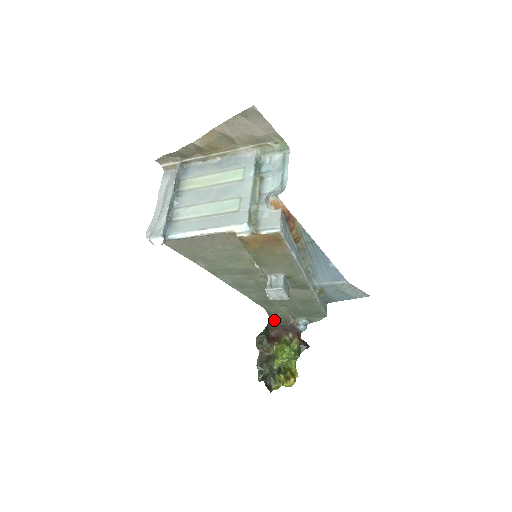
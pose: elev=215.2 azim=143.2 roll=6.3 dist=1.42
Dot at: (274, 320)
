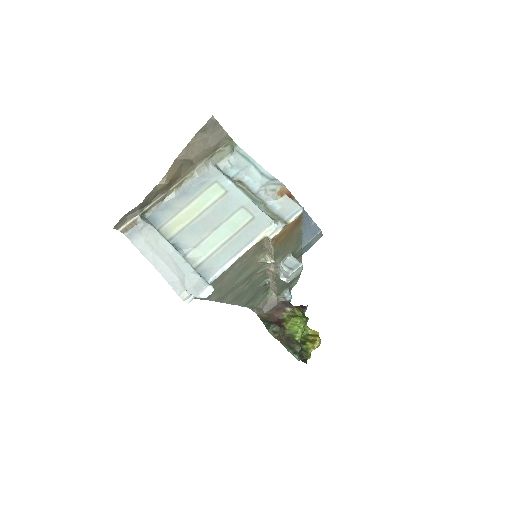
Dot at: (262, 310)
